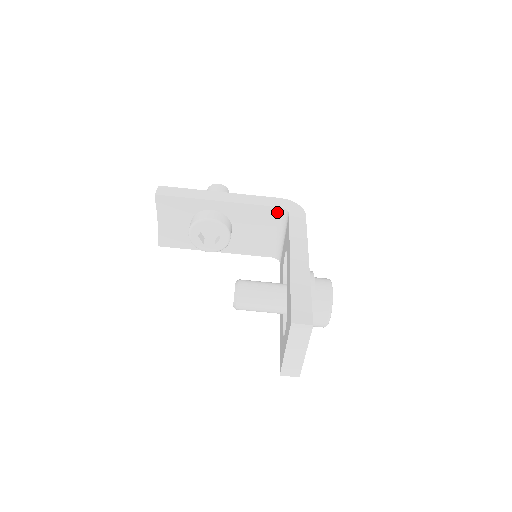
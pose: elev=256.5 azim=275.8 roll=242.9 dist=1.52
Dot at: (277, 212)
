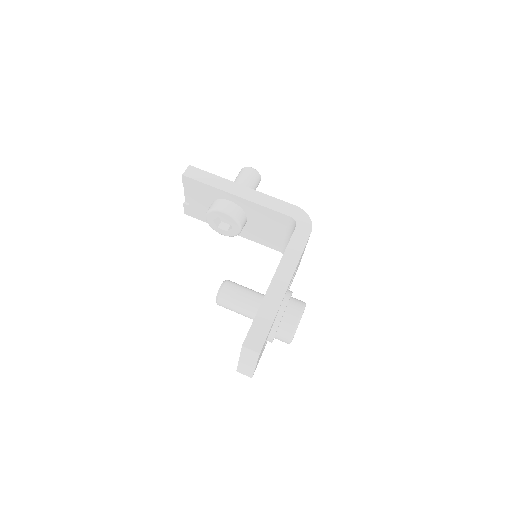
Dot at: (288, 220)
